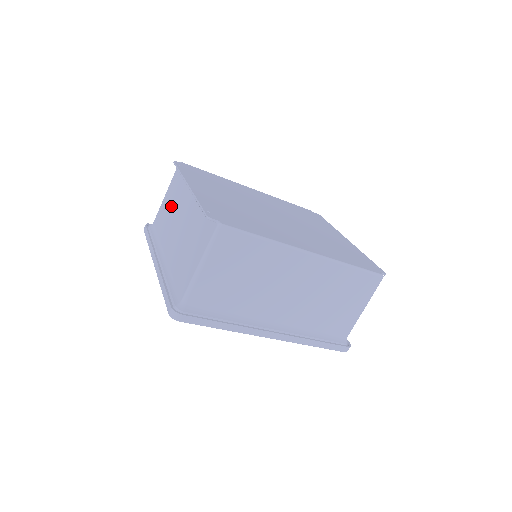
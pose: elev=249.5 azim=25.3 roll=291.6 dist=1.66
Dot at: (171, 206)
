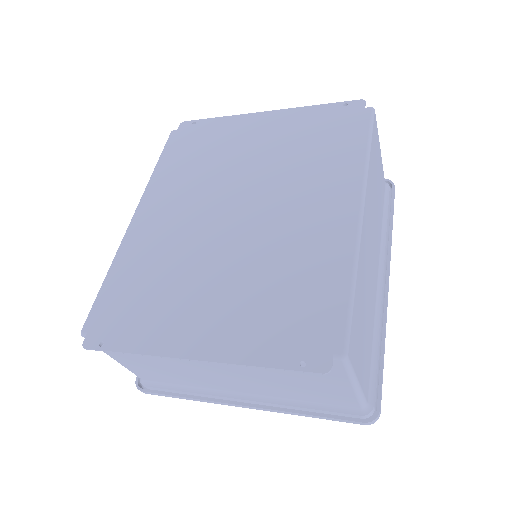
Dot at: (160, 366)
